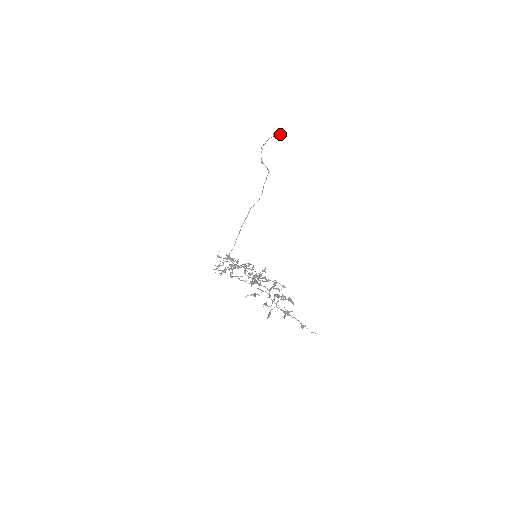
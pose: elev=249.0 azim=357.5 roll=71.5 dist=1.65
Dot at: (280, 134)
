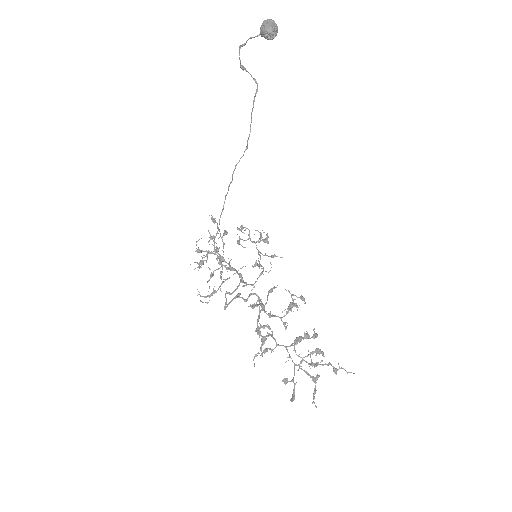
Dot at: (274, 30)
